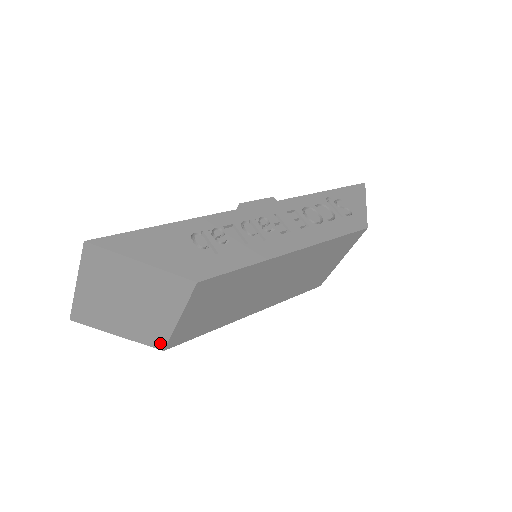
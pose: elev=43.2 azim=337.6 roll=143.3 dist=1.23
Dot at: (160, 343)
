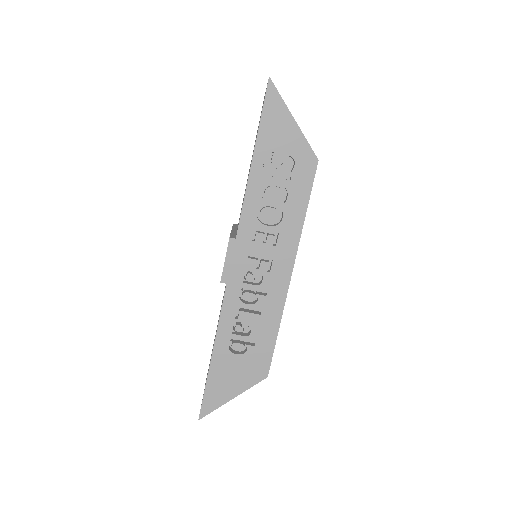
Dot at: occluded
